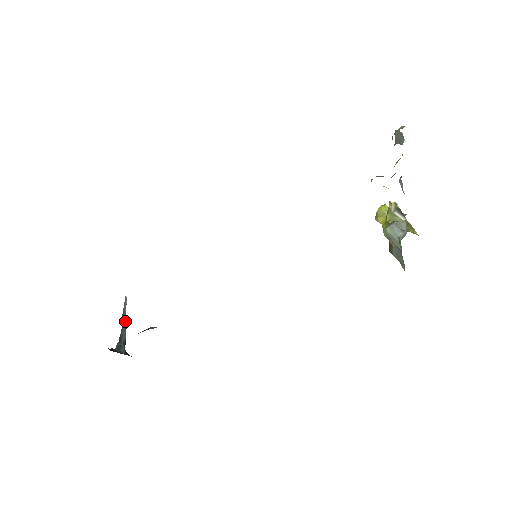
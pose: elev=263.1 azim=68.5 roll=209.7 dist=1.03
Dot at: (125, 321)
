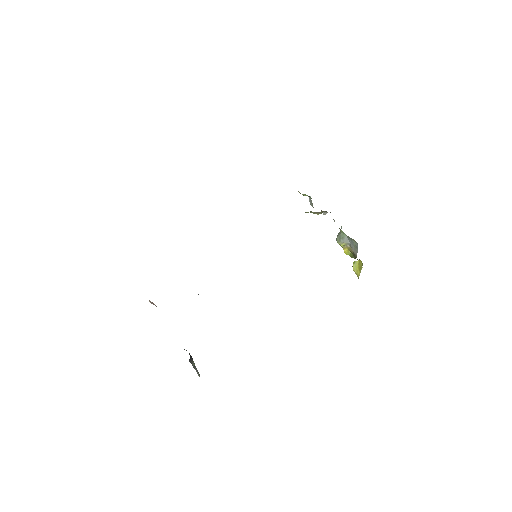
Dot at: (194, 363)
